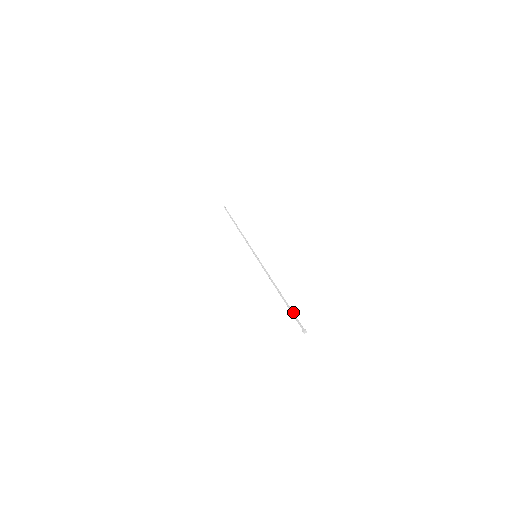
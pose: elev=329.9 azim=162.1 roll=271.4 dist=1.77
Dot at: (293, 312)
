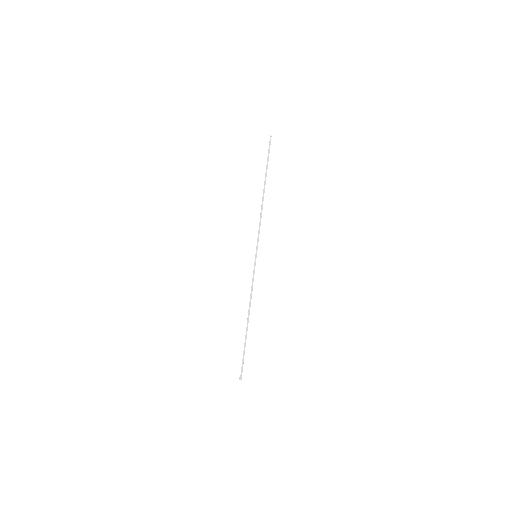
Dot at: (244, 354)
